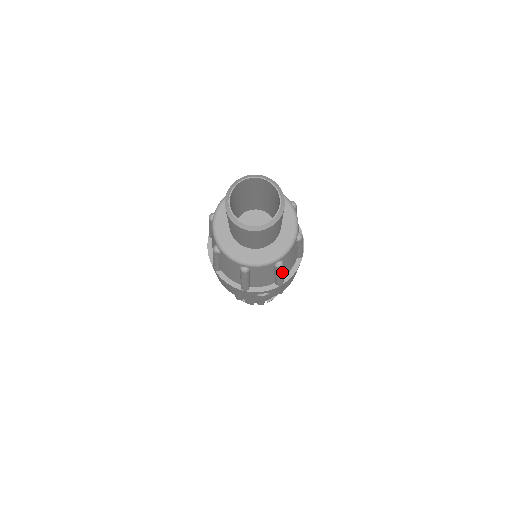
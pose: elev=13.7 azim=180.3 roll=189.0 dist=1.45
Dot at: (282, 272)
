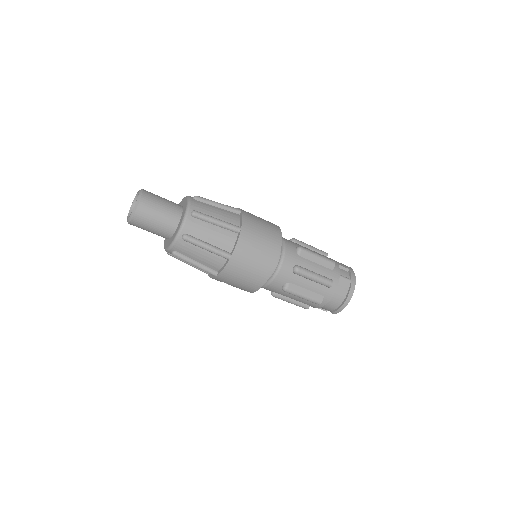
Dot at: (189, 262)
